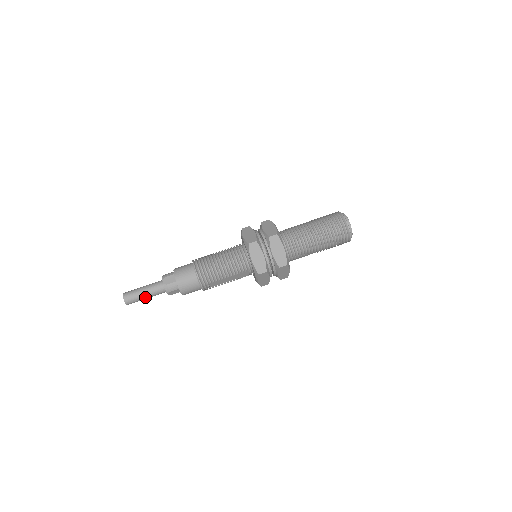
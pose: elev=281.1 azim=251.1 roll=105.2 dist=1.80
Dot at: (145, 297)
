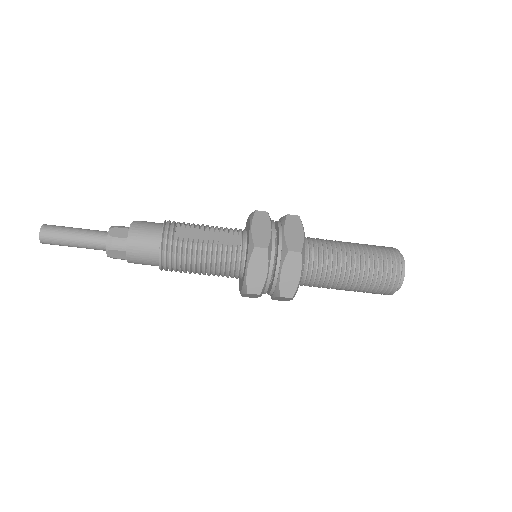
Dot at: occluded
